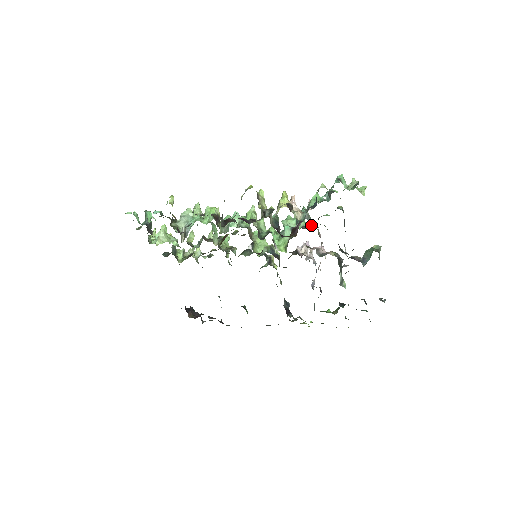
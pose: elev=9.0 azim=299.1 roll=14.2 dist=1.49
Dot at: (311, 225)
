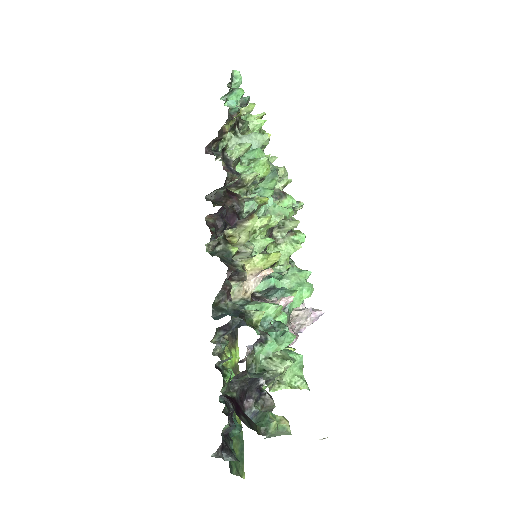
Dot at: occluded
